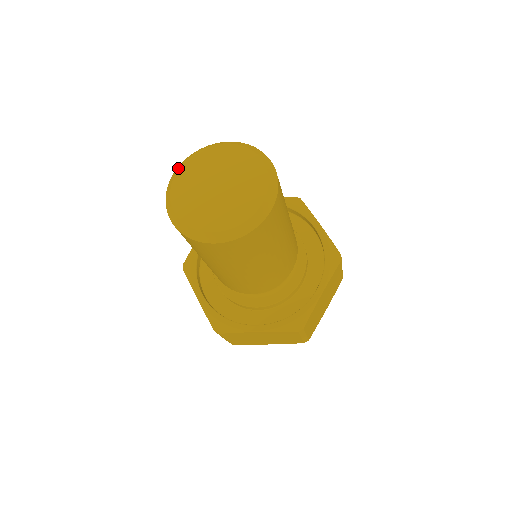
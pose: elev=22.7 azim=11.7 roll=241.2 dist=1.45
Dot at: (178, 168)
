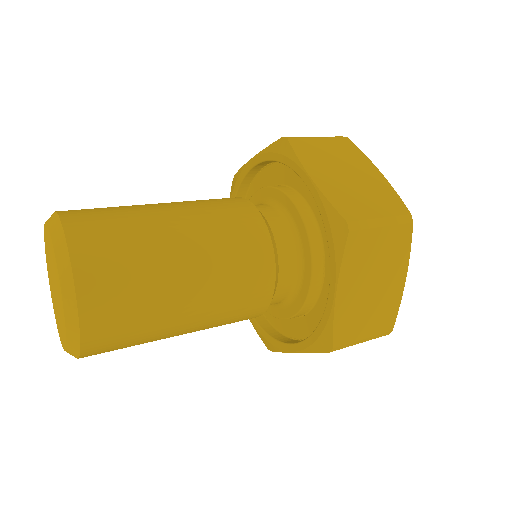
Dot at: occluded
